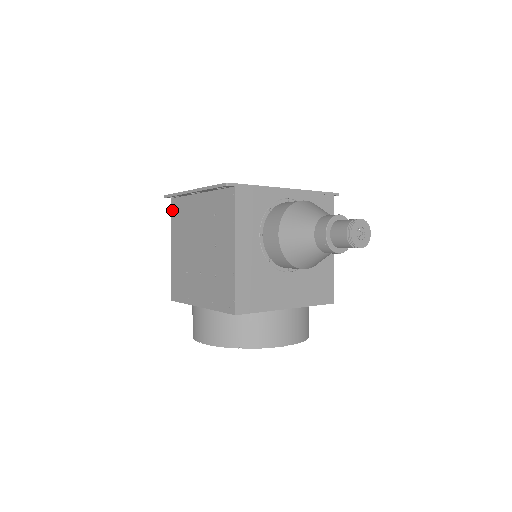
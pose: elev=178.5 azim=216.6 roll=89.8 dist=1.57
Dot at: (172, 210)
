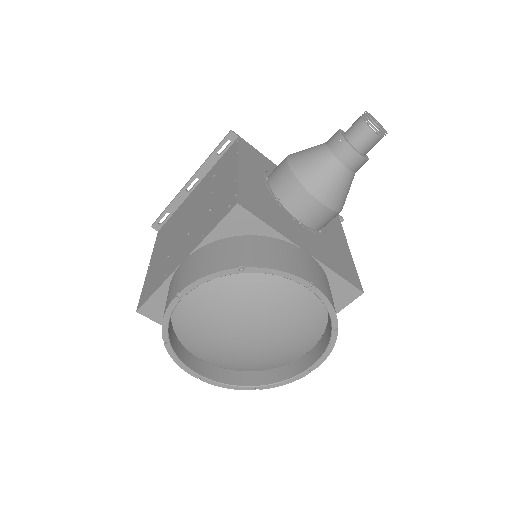
Dot at: (158, 236)
